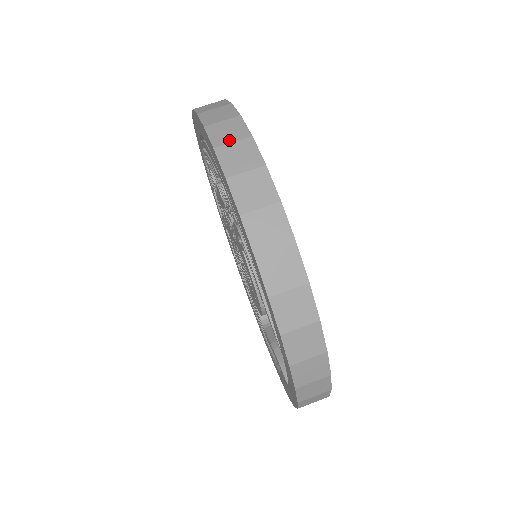
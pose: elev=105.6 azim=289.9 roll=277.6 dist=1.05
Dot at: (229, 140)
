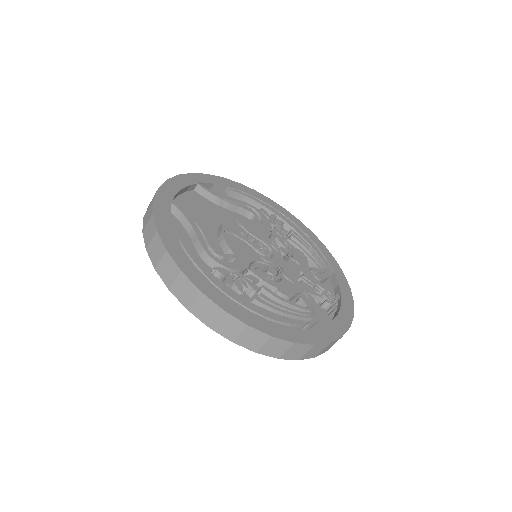
Dot at: (190, 299)
